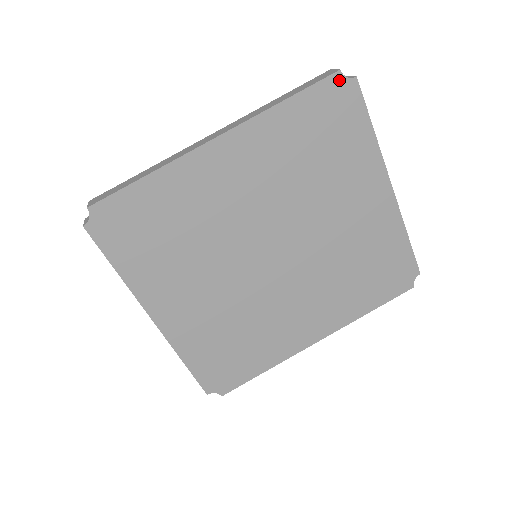
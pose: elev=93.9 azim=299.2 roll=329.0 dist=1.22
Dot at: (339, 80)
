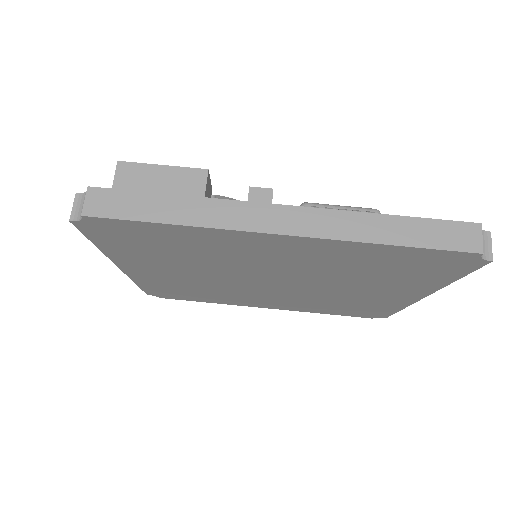
Dot at: (471, 256)
